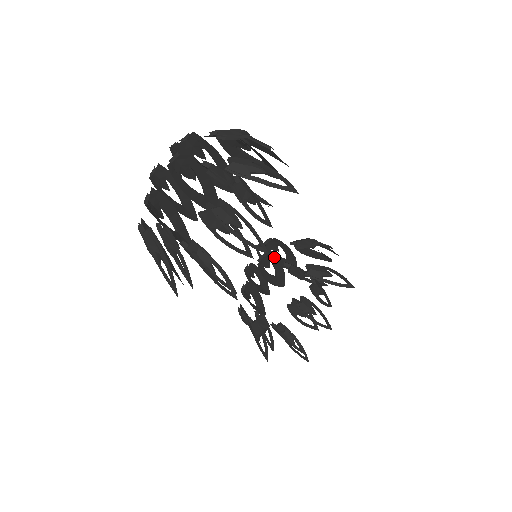
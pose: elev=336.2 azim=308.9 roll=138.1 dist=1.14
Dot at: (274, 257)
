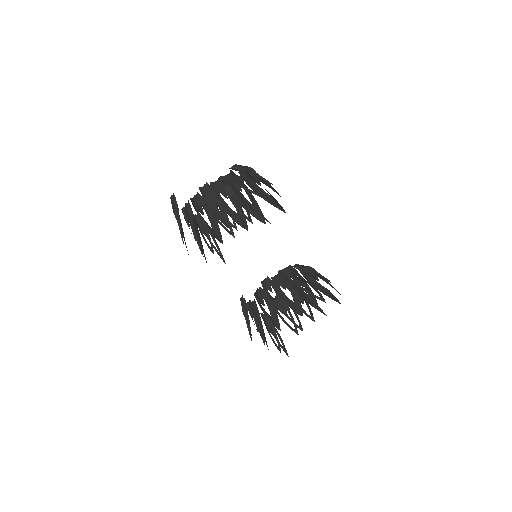
Dot at: occluded
